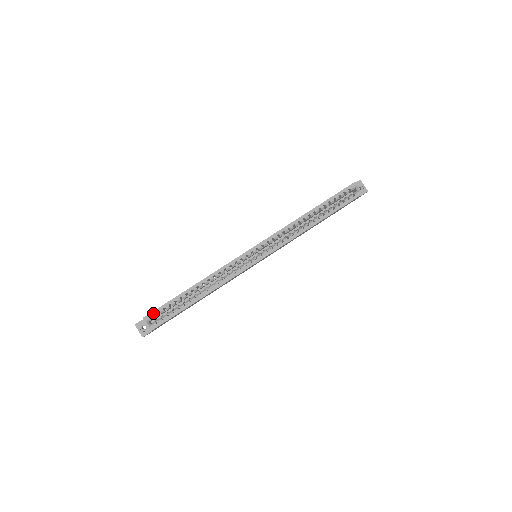
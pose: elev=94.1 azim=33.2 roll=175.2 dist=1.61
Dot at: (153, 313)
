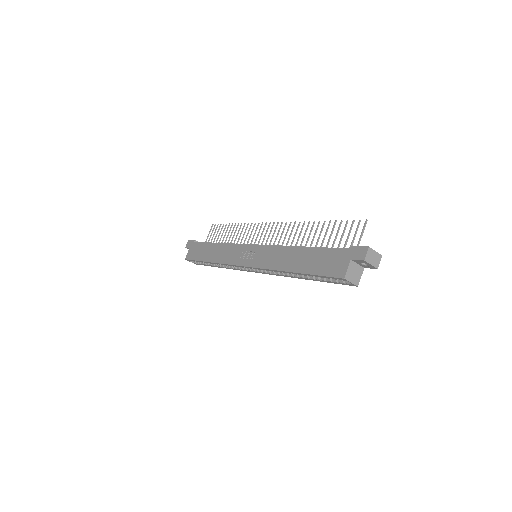
Dot at: (190, 260)
